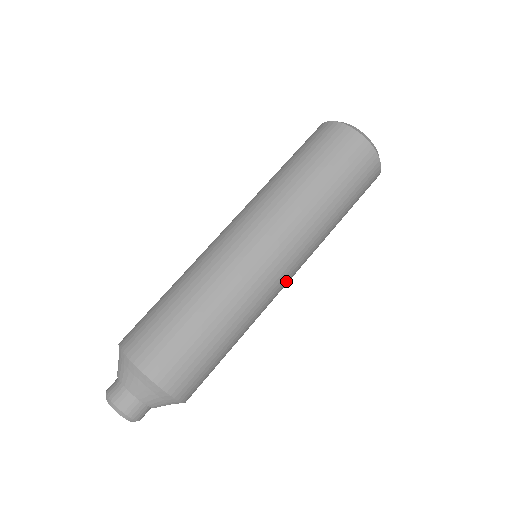
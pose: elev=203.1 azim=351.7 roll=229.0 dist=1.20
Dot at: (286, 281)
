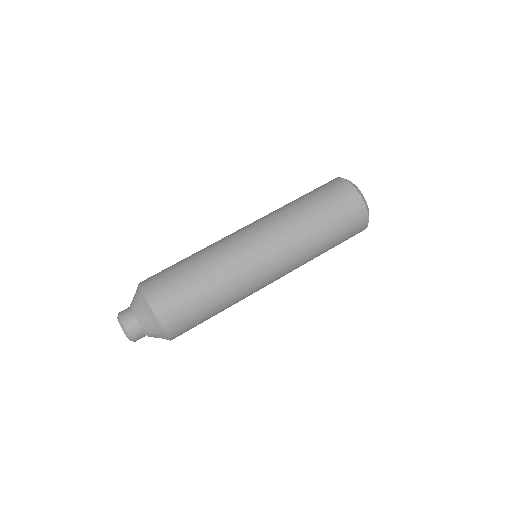
Dot at: (270, 283)
